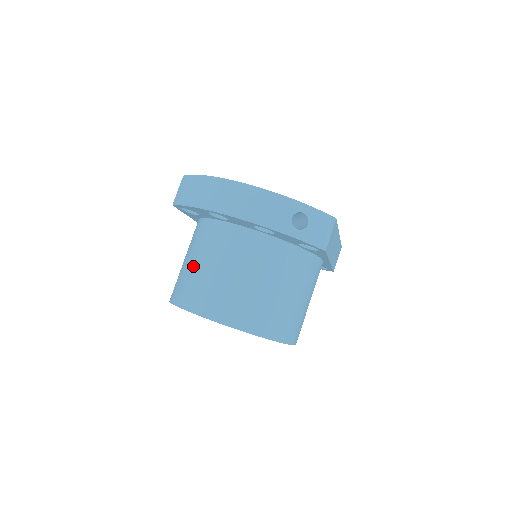
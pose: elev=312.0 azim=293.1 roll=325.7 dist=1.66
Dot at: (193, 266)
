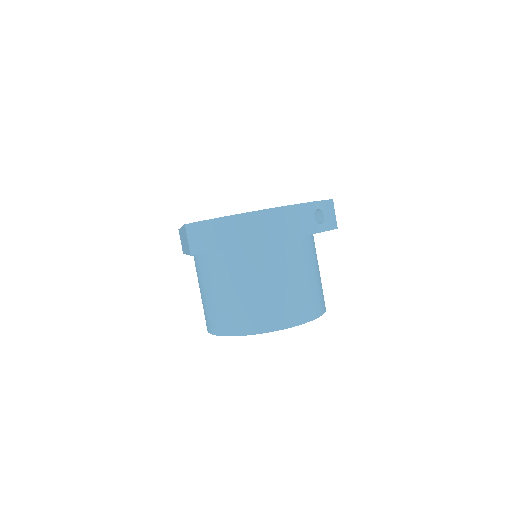
Dot at: (235, 296)
